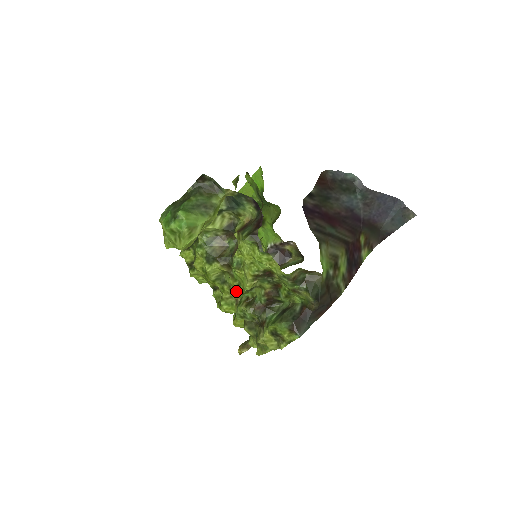
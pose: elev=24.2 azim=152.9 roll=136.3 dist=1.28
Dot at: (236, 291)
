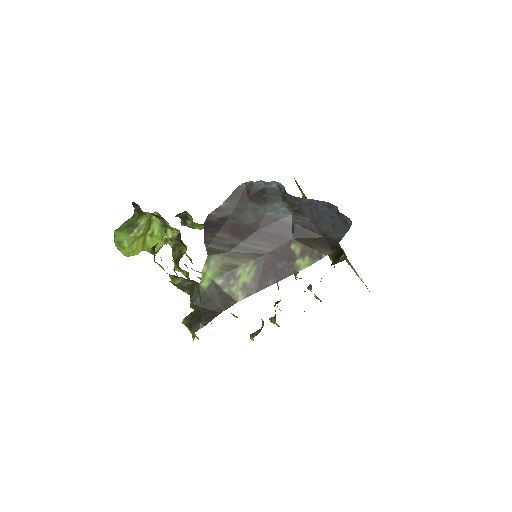
Dot at: occluded
